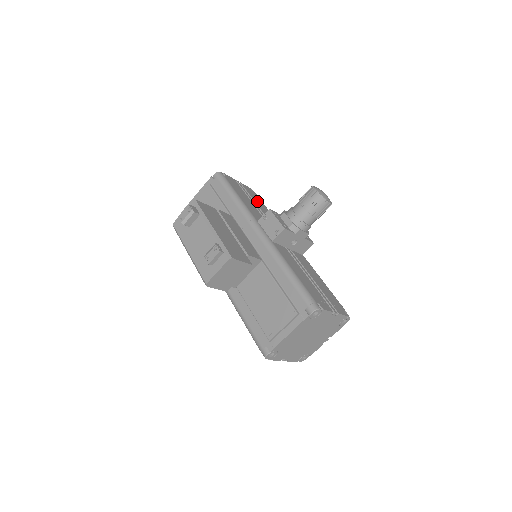
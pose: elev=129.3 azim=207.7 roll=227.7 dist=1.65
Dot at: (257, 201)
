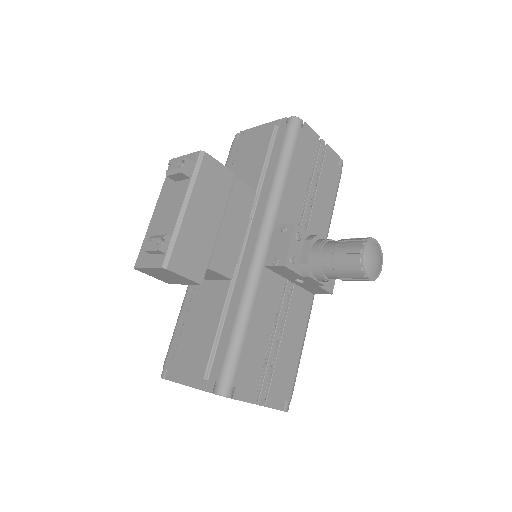
Dot at: (325, 184)
